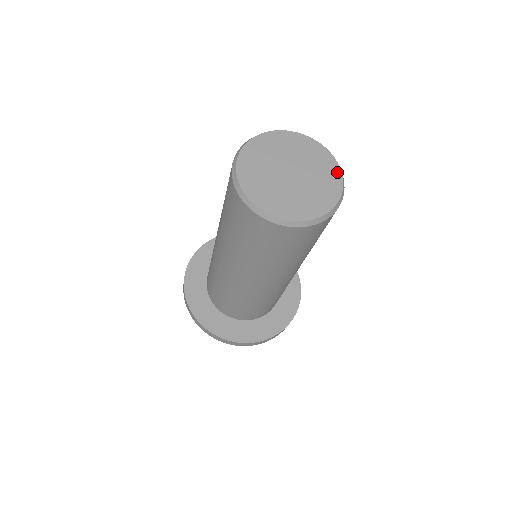
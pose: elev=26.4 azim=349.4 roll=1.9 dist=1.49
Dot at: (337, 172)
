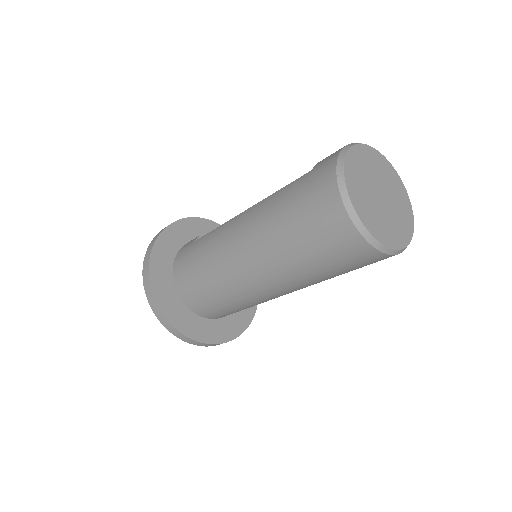
Dot at: (401, 183)
